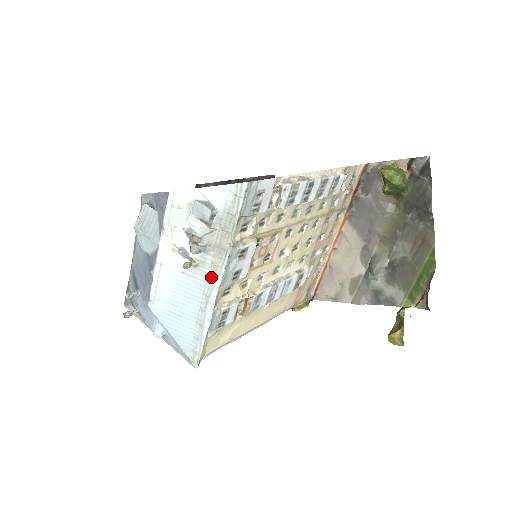
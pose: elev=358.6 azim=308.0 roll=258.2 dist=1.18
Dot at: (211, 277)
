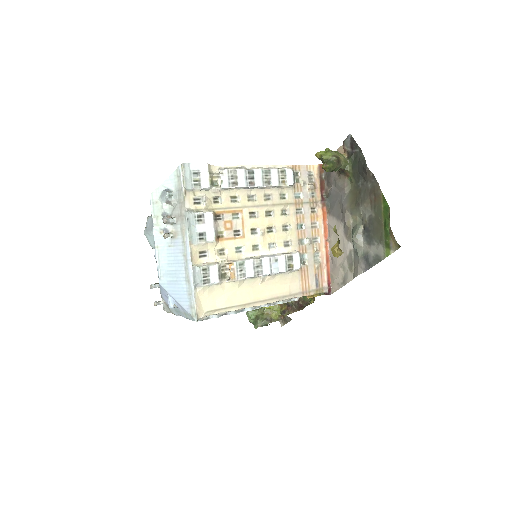
Dot at: (183, 240)
